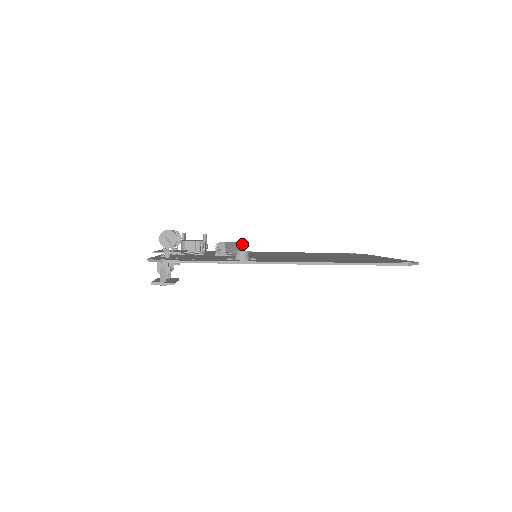
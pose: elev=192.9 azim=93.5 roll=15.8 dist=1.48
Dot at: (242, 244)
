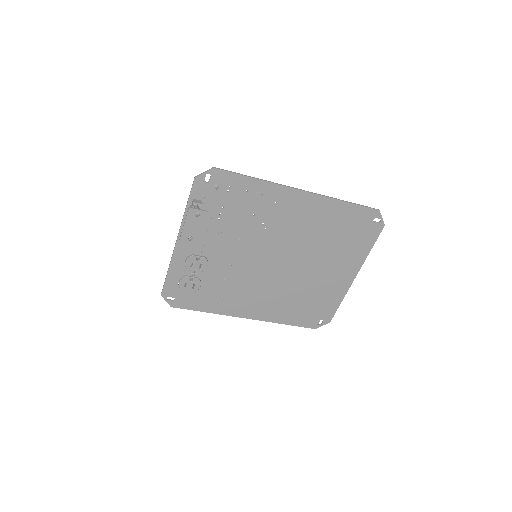
Dot at: occluded
